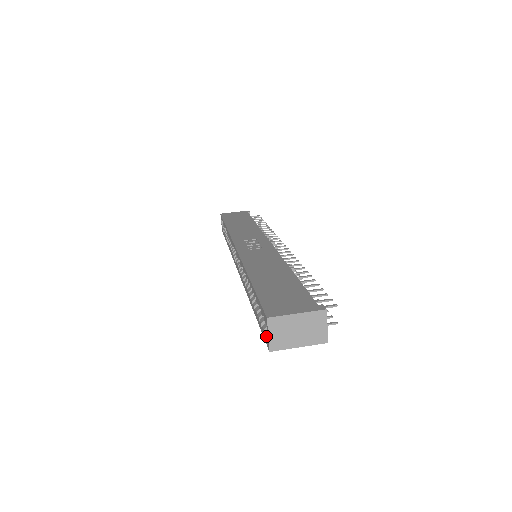
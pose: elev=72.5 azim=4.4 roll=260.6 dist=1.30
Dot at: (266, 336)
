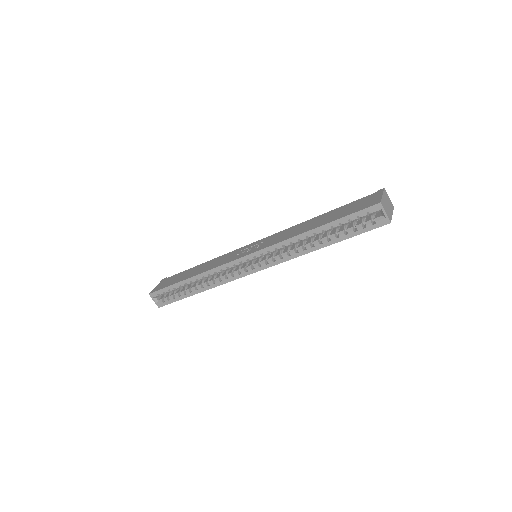
Dot at: (380, 220)
